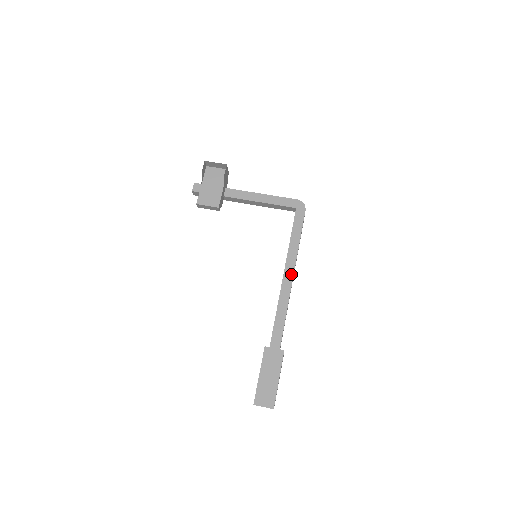
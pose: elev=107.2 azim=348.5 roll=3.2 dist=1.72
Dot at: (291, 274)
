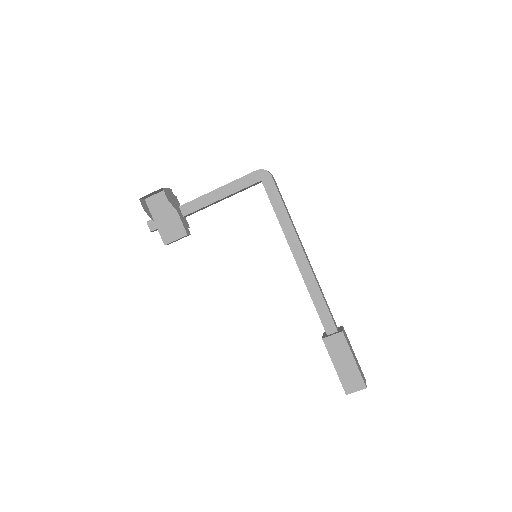
Dot at: (301, 253)
